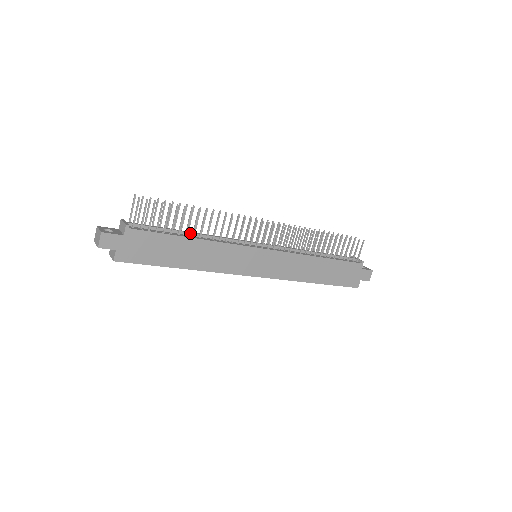
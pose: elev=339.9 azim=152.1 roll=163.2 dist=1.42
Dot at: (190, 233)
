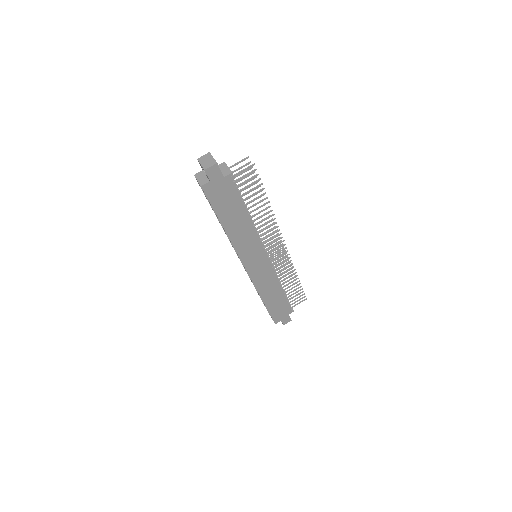
Dot at: occluded
